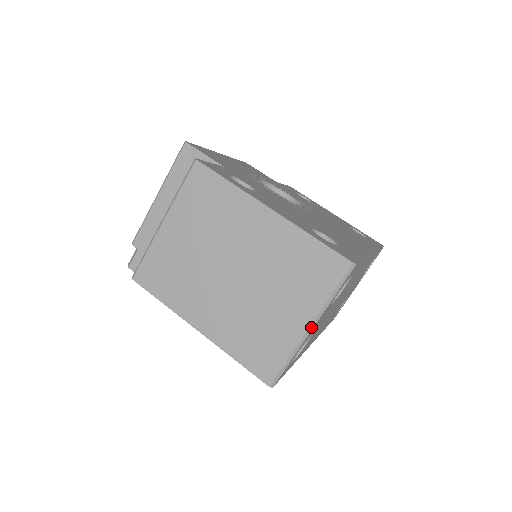
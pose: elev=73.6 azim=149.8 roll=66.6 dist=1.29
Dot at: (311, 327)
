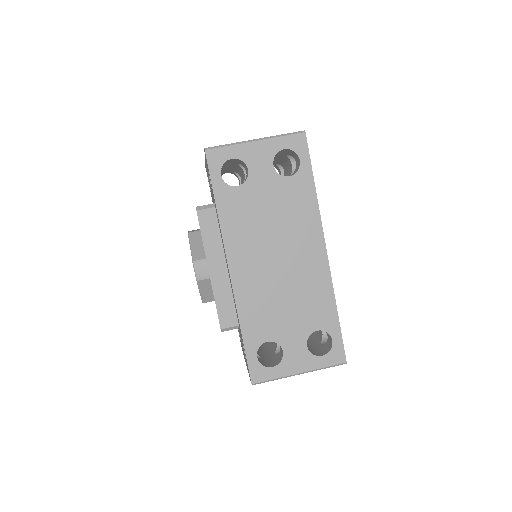
Dot at: (256, 140)
